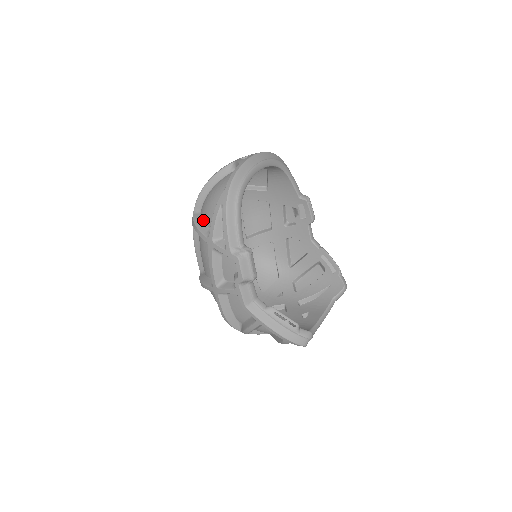
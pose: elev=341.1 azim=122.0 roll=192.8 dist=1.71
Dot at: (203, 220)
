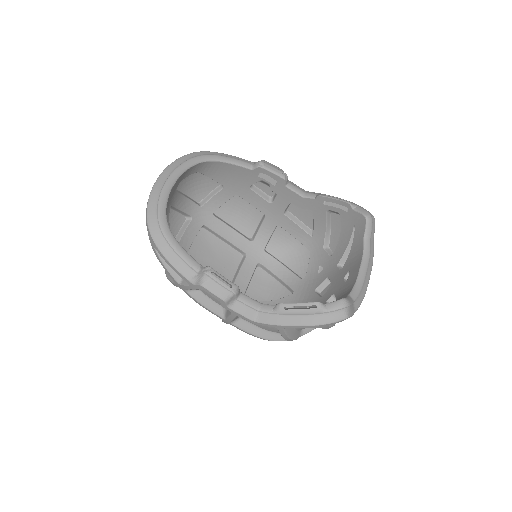
Dot at: occluded
